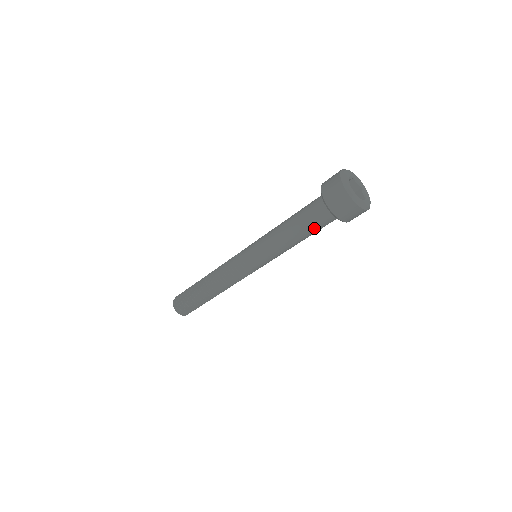
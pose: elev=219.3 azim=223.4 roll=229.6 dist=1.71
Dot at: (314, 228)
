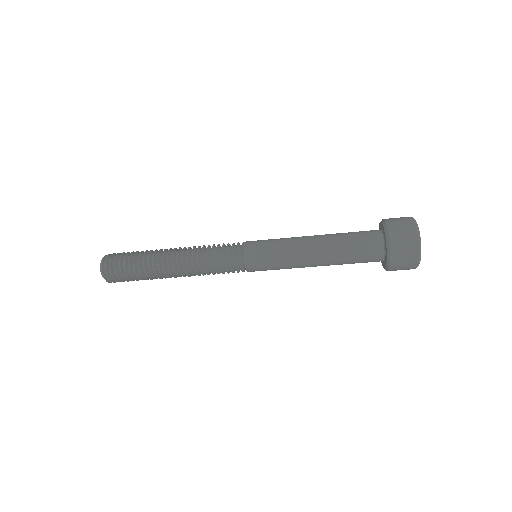
Dot at: (352, 262)
